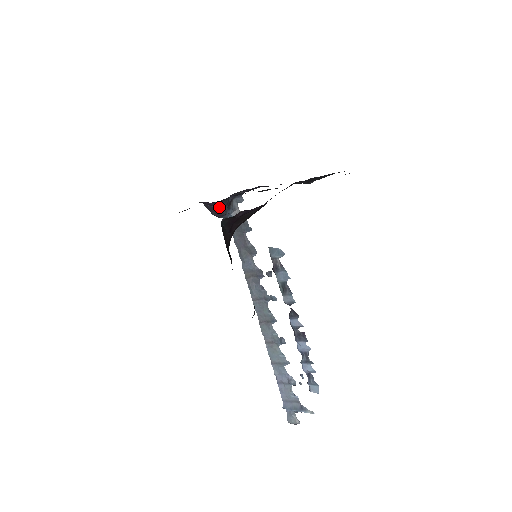
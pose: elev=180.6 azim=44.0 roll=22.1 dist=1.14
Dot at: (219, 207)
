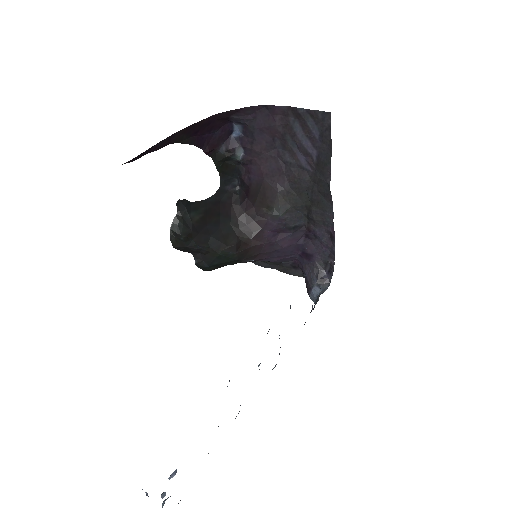
Dot at: (309, 277)
